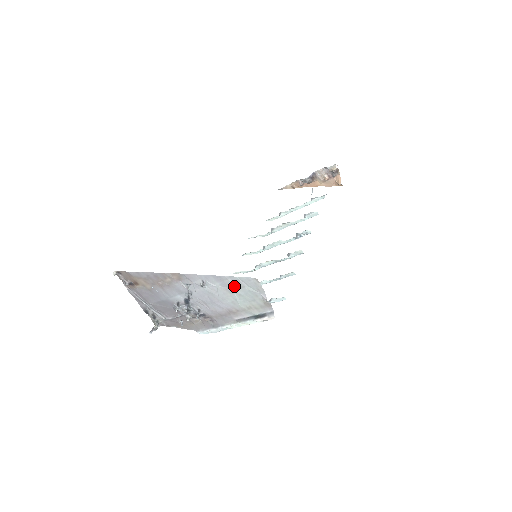
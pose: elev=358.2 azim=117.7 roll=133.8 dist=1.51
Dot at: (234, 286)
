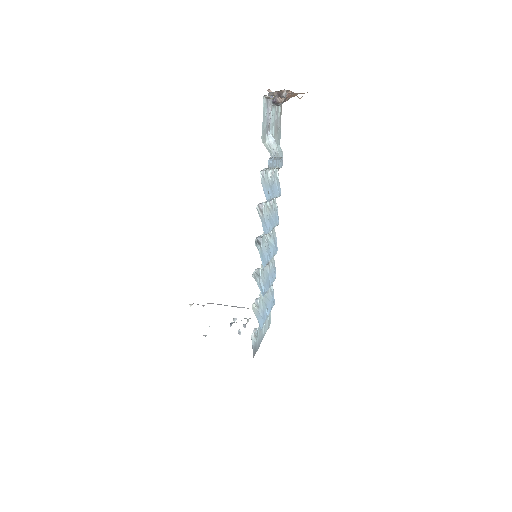
Dot at: occluded
